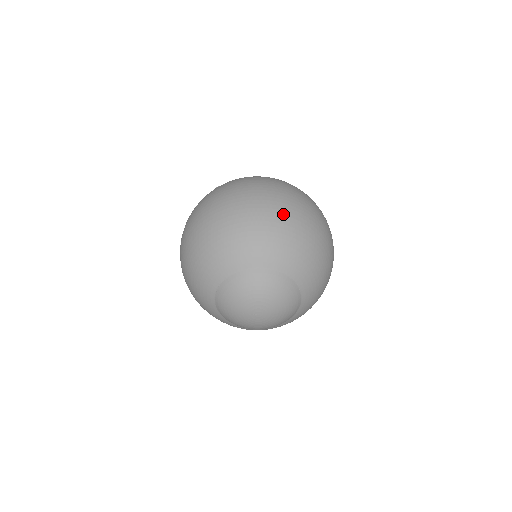
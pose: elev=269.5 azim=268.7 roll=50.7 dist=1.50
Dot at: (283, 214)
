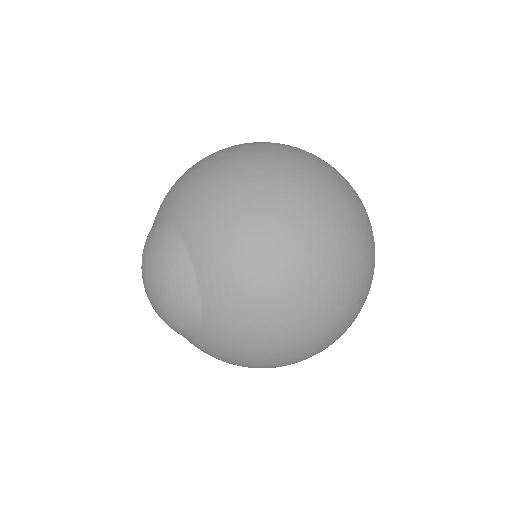
Dot at: (248, 180)
